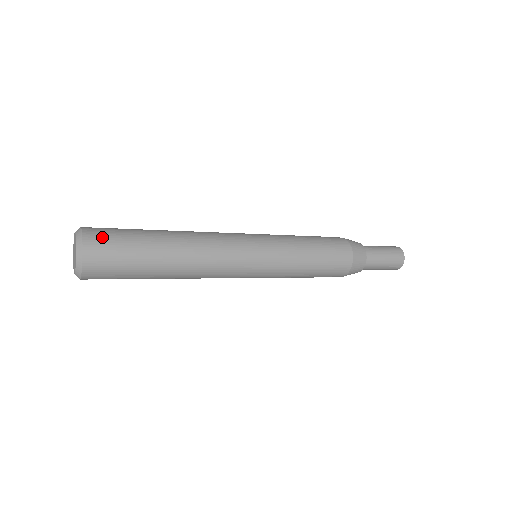
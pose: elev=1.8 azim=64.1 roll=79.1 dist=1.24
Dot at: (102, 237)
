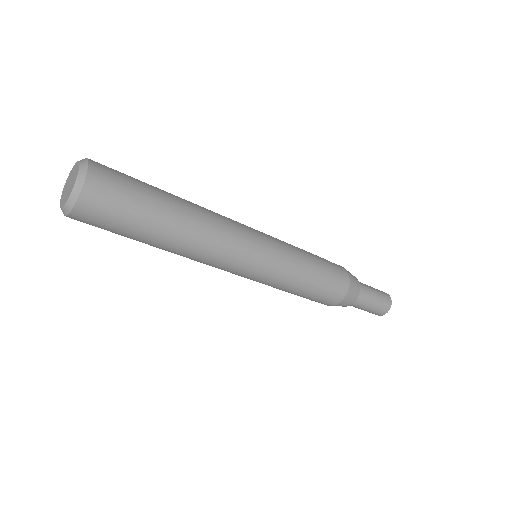
Dot at: occluded
